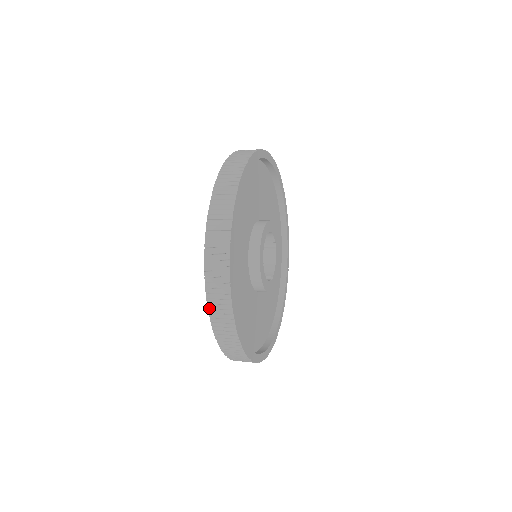
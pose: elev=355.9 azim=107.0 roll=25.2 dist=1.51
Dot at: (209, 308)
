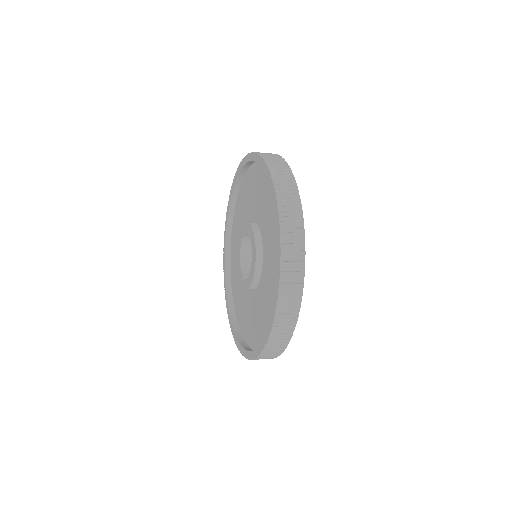
Dot at: (280, 288)
